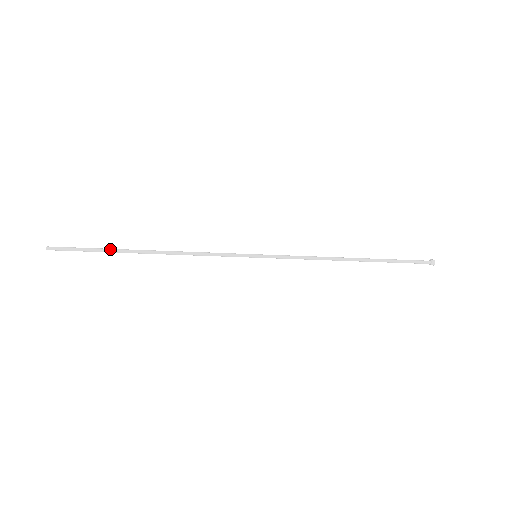
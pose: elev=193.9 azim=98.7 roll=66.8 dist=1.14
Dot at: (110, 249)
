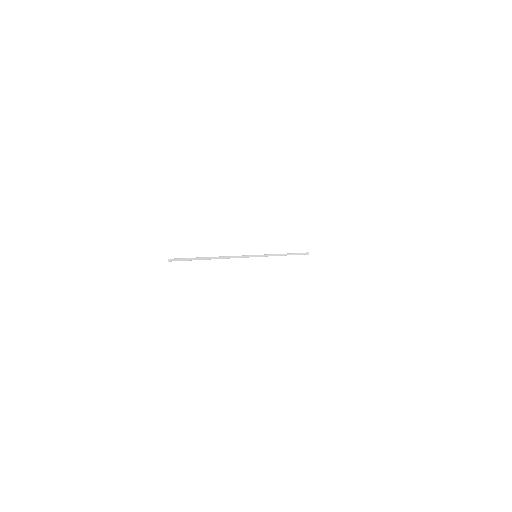
Dot at: (200, 259)
